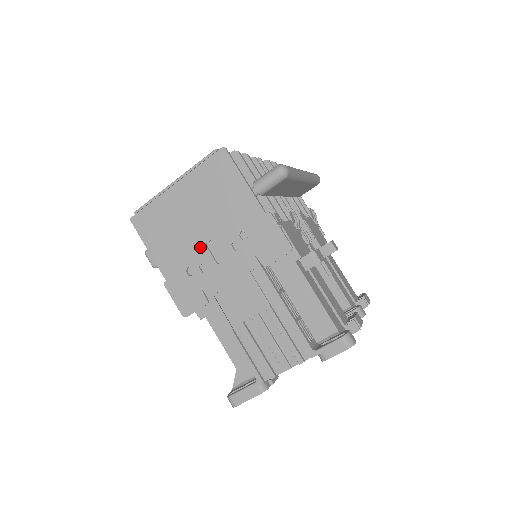
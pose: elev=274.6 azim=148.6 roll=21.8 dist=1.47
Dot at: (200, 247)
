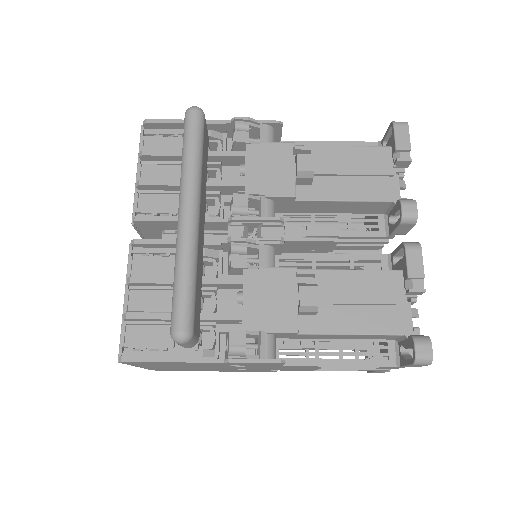
Dot at: occluded
